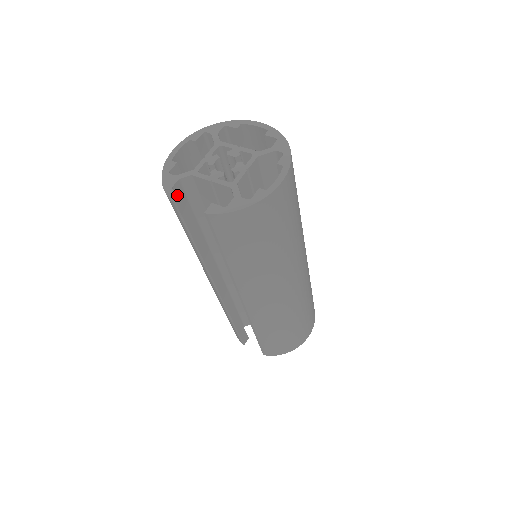
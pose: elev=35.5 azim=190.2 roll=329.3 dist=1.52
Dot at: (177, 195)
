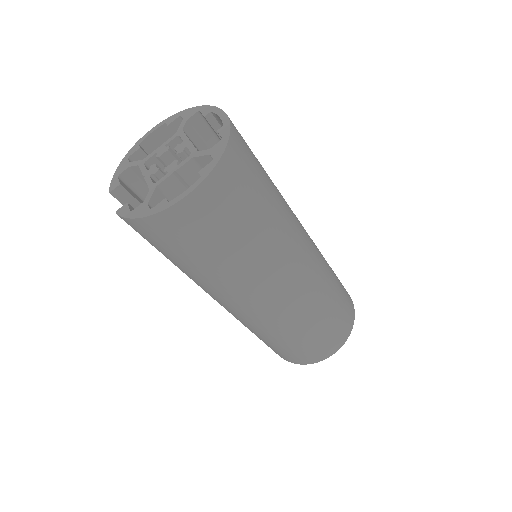
Dot at: (115, 185)
